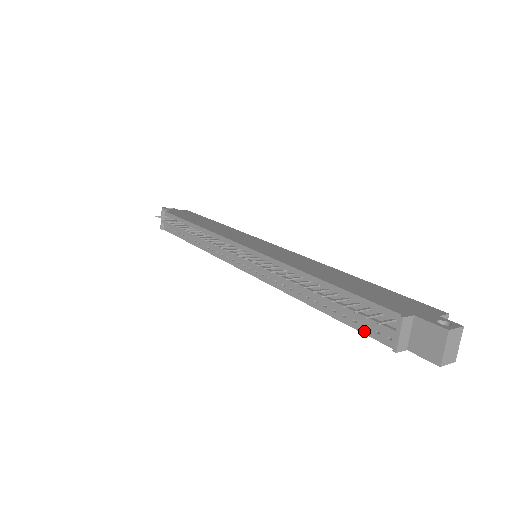
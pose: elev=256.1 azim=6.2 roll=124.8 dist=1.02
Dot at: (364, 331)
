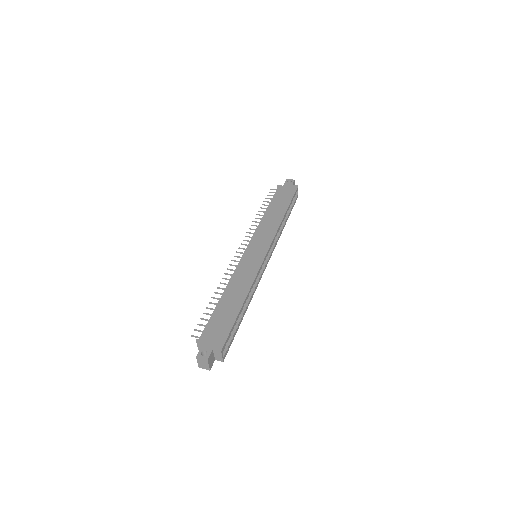
Dot at: occluded
